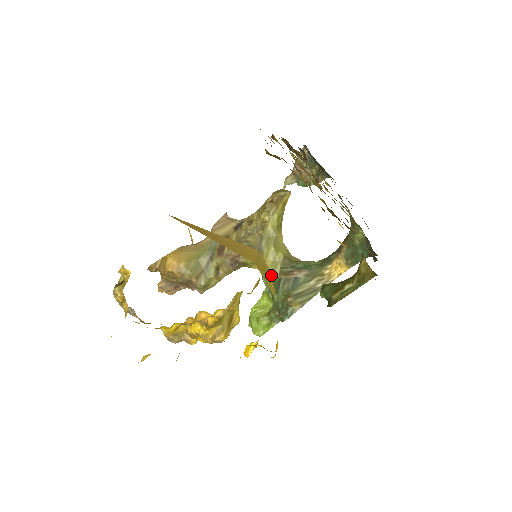
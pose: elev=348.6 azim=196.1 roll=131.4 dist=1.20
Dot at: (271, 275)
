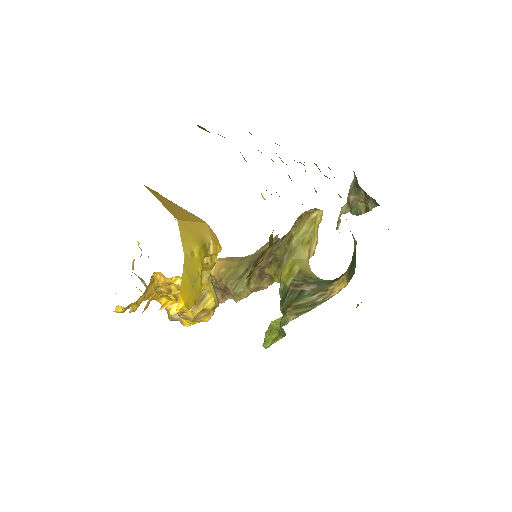
Dot at: (284, 286)
